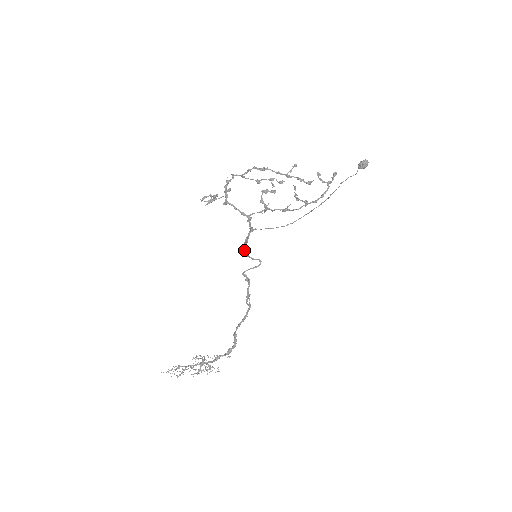
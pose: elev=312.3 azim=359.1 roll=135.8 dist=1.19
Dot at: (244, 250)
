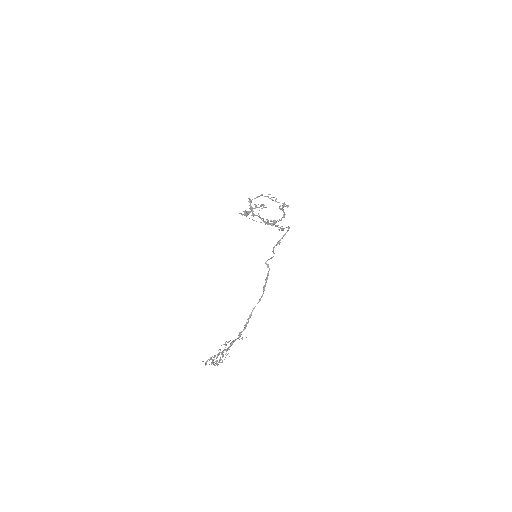
Dot at: (280, 242)
